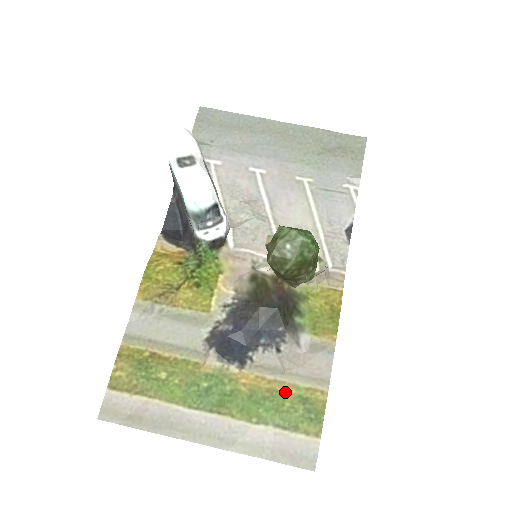
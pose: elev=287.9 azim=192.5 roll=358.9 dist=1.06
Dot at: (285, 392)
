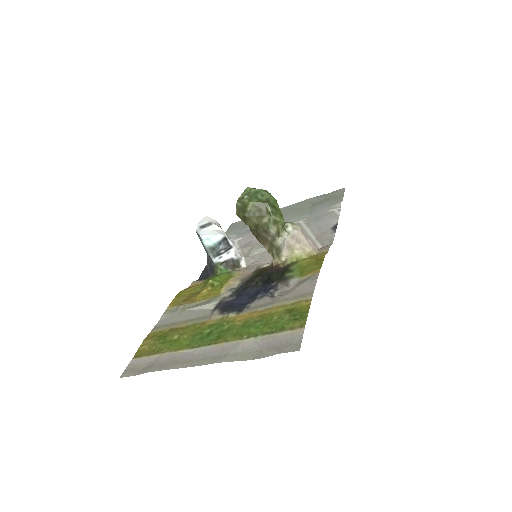
Dot at: (273, 312)
